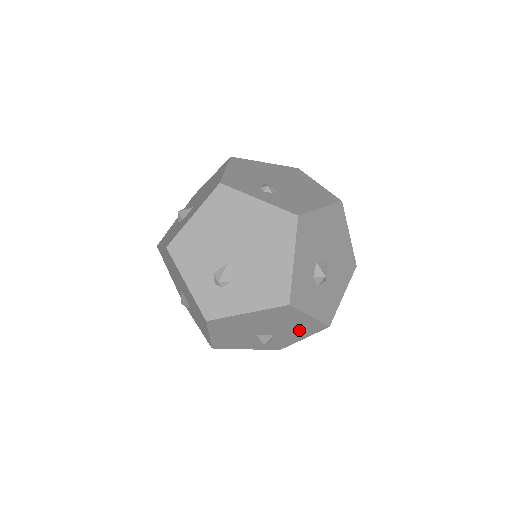
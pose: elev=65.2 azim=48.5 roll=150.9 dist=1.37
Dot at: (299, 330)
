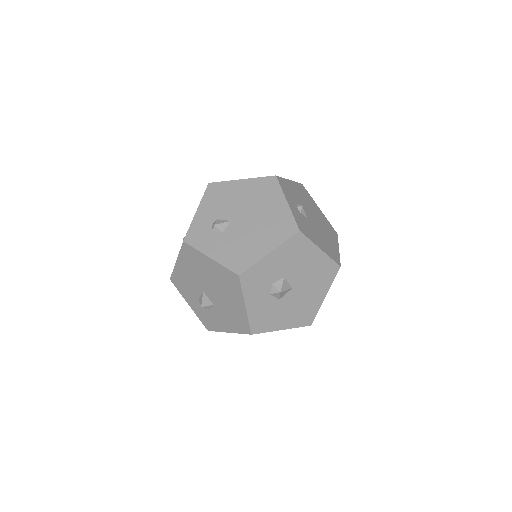
Dot at: (231, 317)
